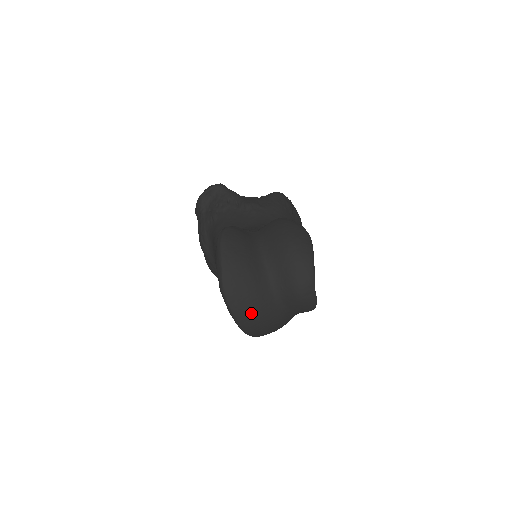
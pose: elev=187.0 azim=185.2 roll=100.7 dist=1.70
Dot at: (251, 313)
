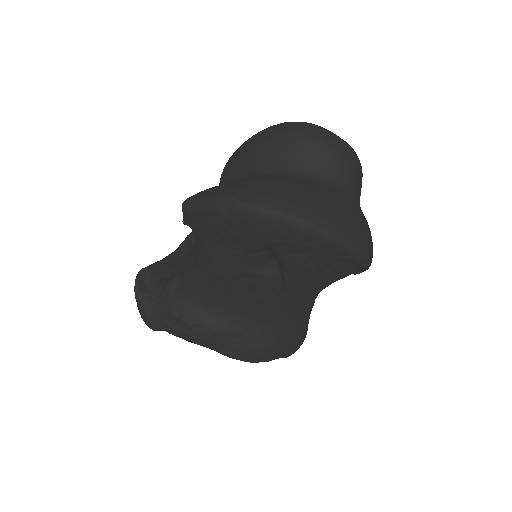
Dot at: (321, 205)
